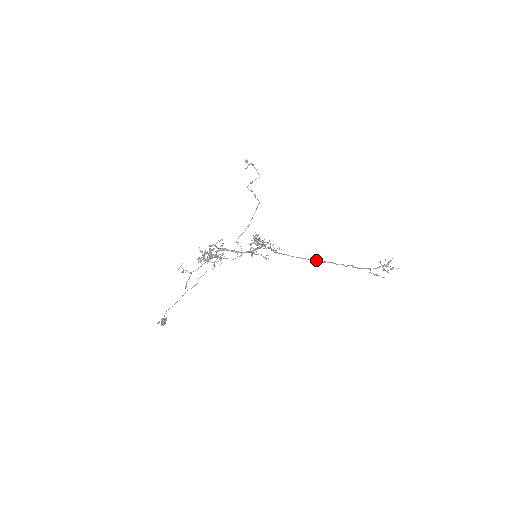
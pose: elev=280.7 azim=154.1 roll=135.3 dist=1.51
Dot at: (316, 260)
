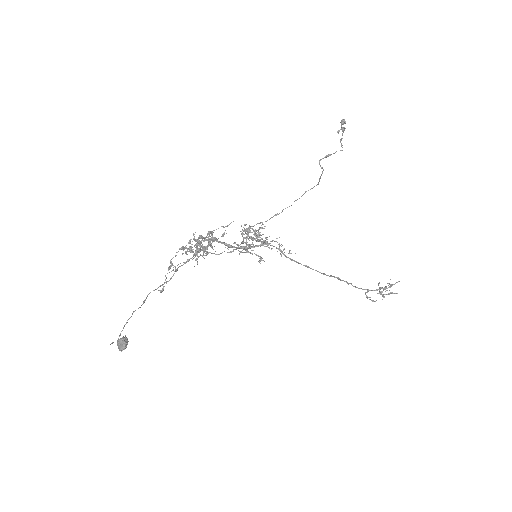
Dot at: occluded
